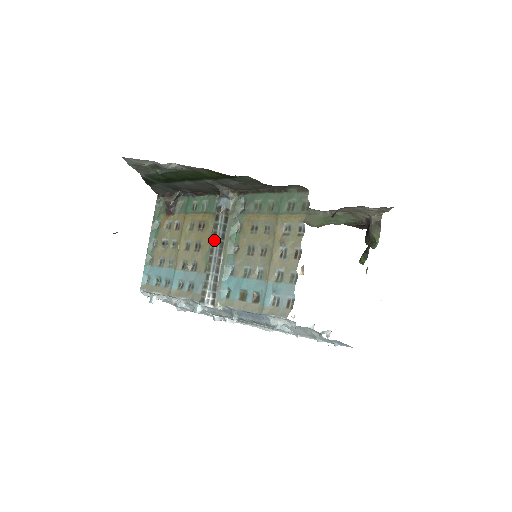
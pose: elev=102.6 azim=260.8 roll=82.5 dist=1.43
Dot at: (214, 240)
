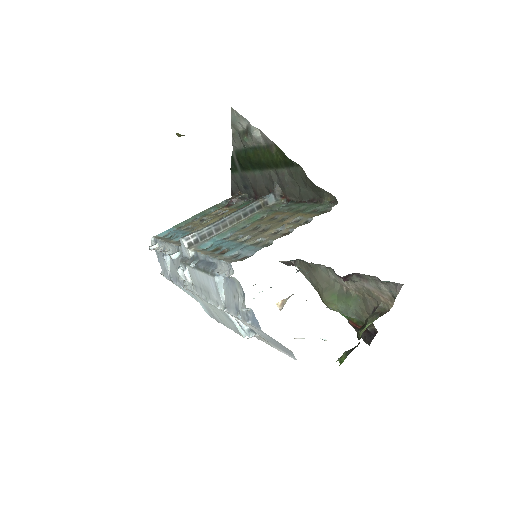
Dot at: (237, 210)
